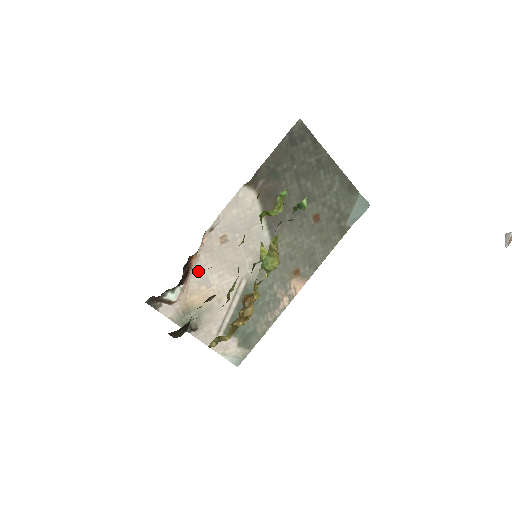
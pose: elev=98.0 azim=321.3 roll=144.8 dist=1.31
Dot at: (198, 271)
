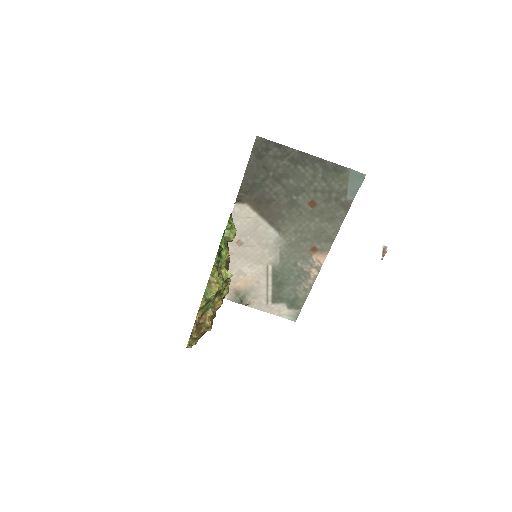
Dot at: (232, 267)
